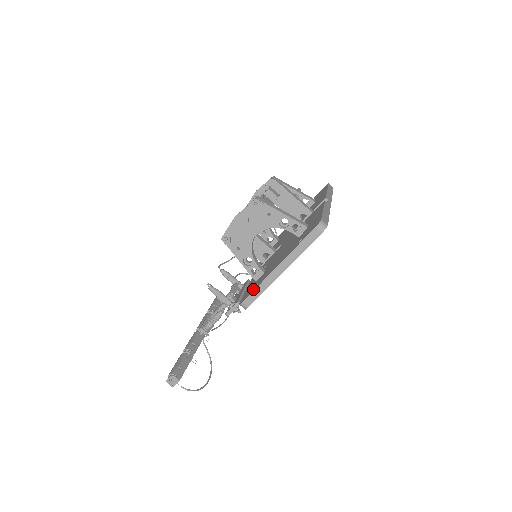
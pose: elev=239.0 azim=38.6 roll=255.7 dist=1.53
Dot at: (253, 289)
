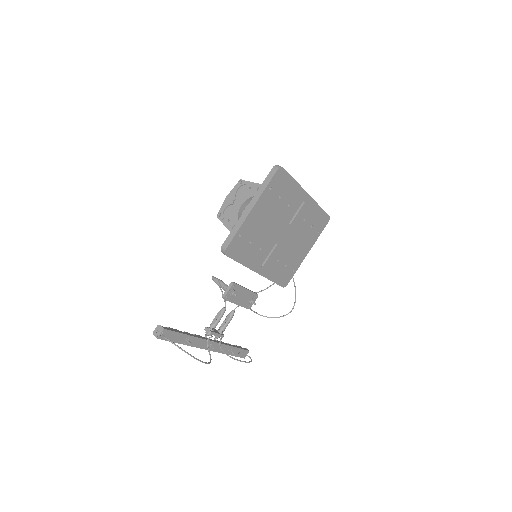
Dot at: occluded
